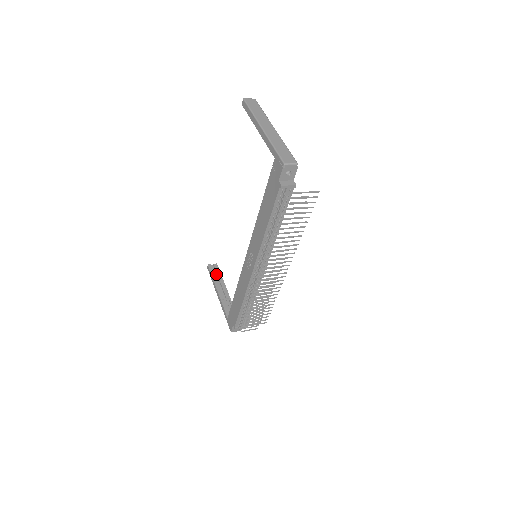
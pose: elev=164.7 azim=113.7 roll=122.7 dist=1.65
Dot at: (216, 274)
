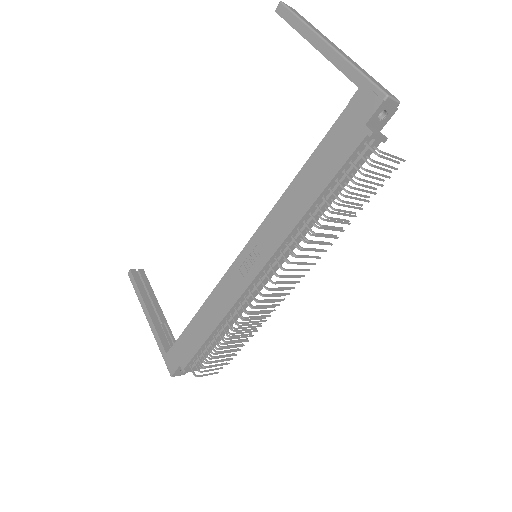
Dot at: (143, 284)
